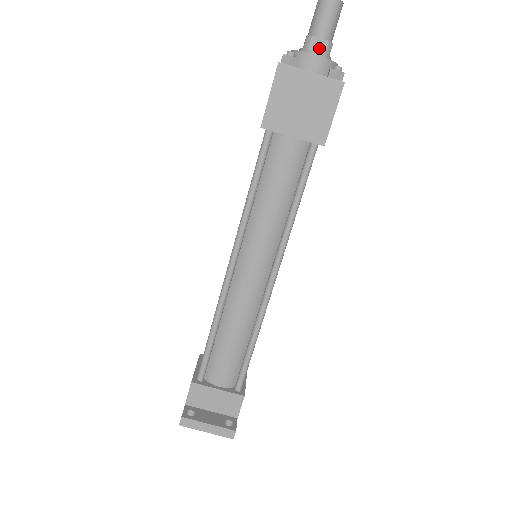
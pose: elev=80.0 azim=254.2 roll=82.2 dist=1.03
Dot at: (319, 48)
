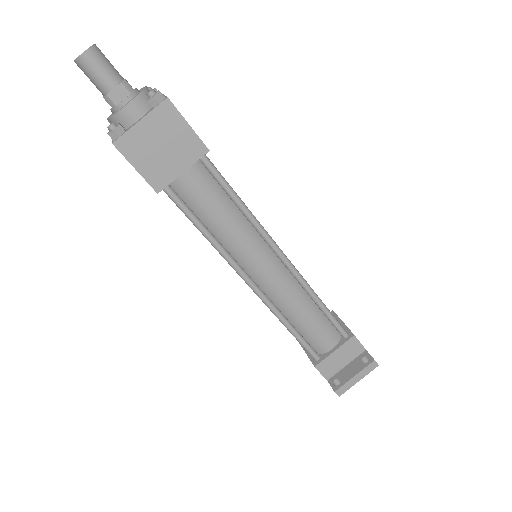
Dot at: (121, 95)
